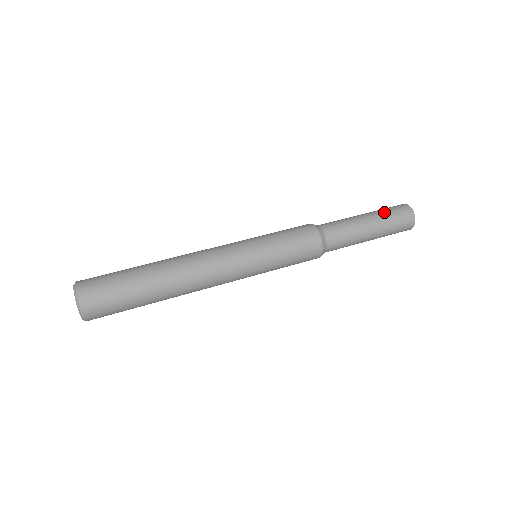
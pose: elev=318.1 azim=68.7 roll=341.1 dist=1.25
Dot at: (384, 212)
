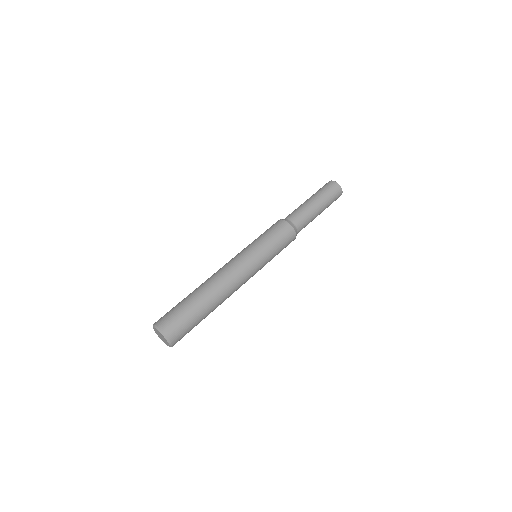
Dot at: (325, 195)
